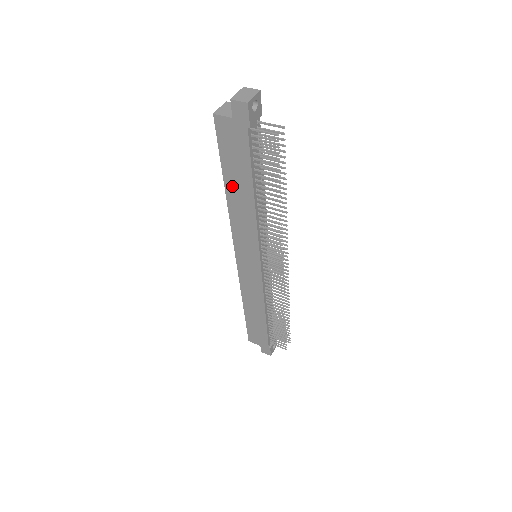
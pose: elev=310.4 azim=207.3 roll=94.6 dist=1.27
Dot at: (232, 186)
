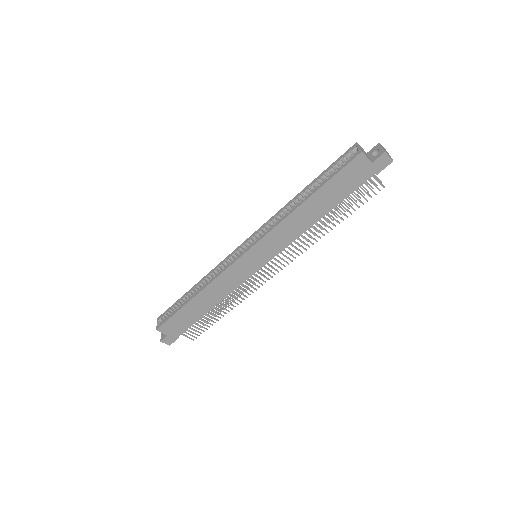
Dot at: (314, 202)
